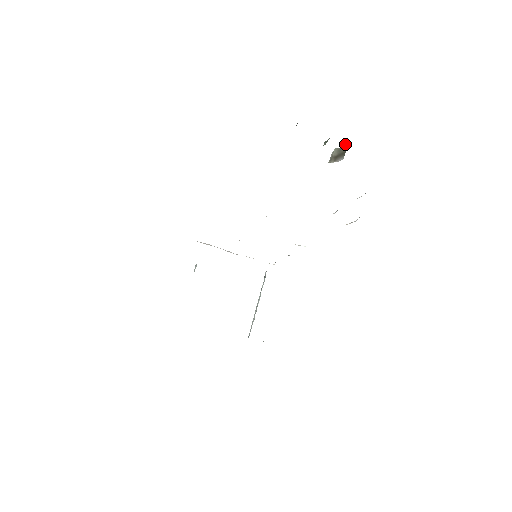
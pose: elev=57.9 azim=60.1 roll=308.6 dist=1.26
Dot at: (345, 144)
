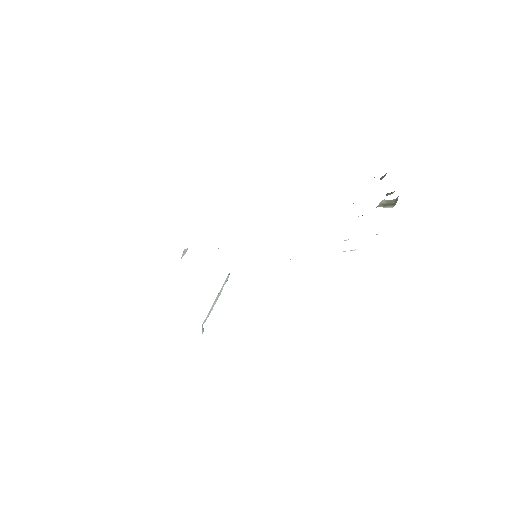
Dot at: (394, 199)
